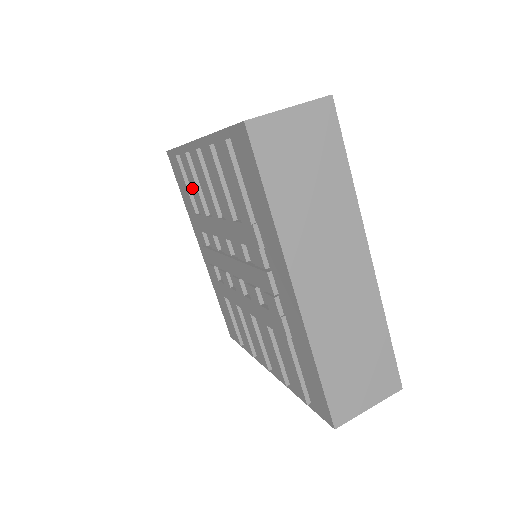
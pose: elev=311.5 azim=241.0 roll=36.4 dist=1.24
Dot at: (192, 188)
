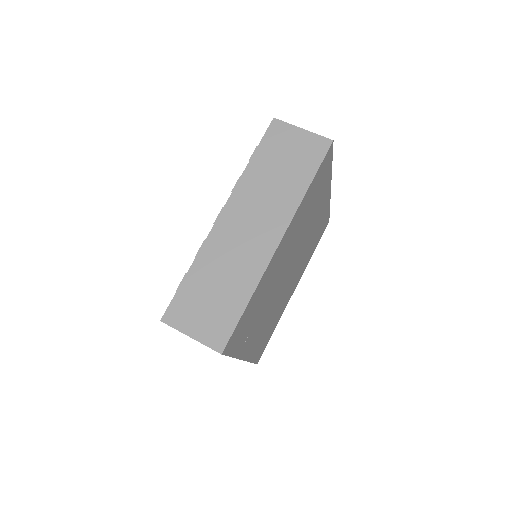
Dot at: occluded
